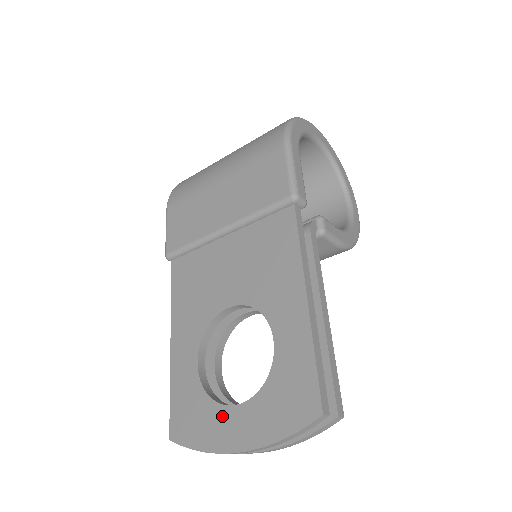
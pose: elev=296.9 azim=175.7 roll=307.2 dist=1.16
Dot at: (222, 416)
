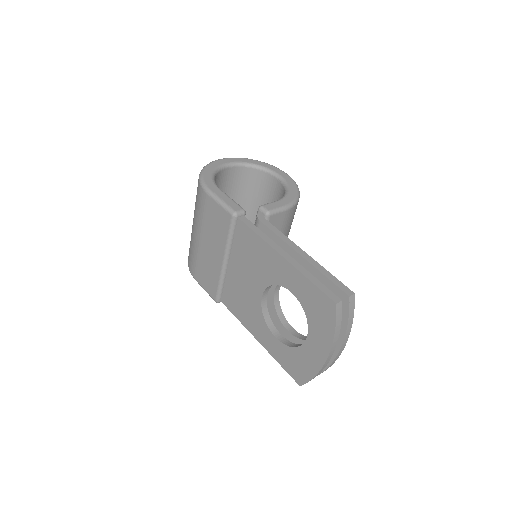
Dot at: (306, 350)
